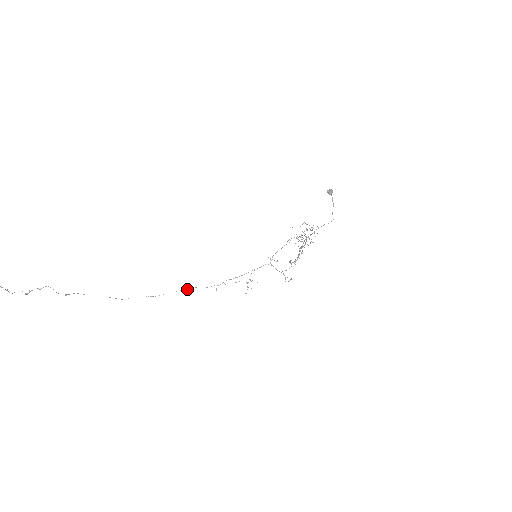
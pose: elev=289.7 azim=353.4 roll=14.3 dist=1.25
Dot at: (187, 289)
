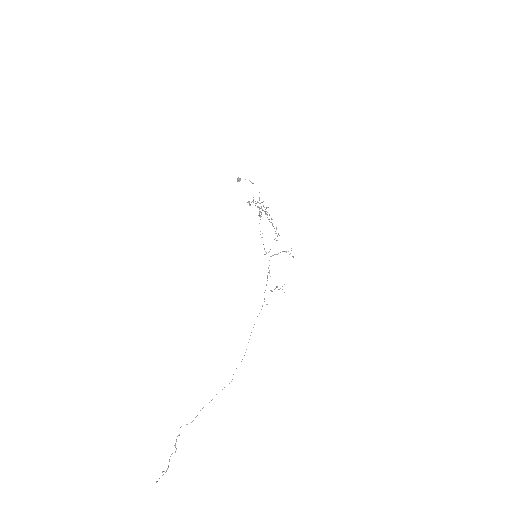
Dot at: (253, 327)
